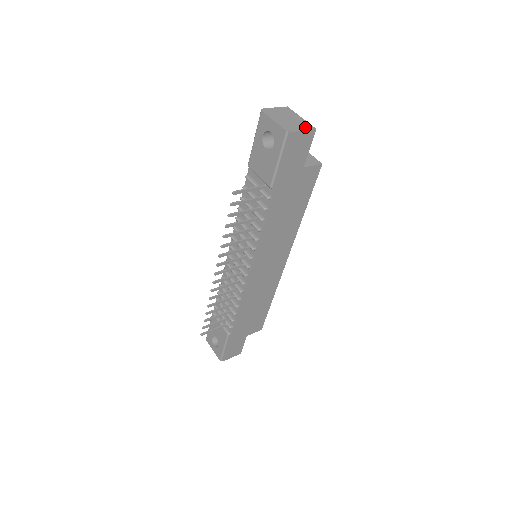
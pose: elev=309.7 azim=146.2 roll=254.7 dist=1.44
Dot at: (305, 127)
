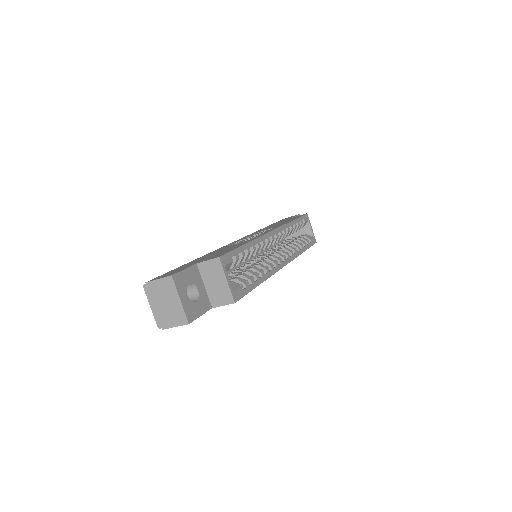
Dot at: (178, 321)
